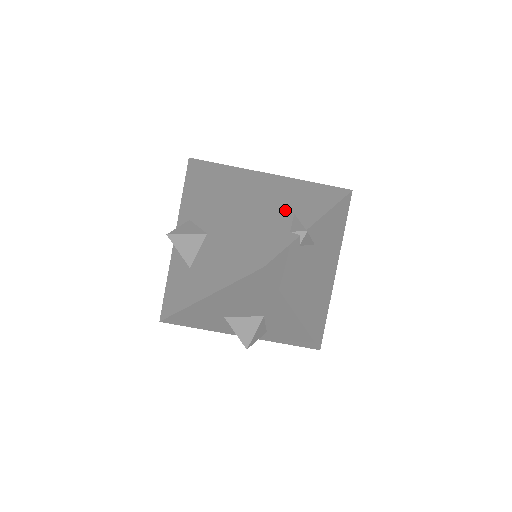
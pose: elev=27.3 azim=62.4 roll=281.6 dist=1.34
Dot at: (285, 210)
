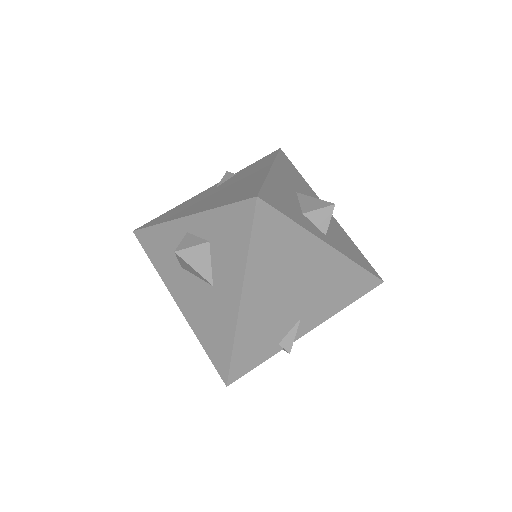
Dot at: (296, 313)
